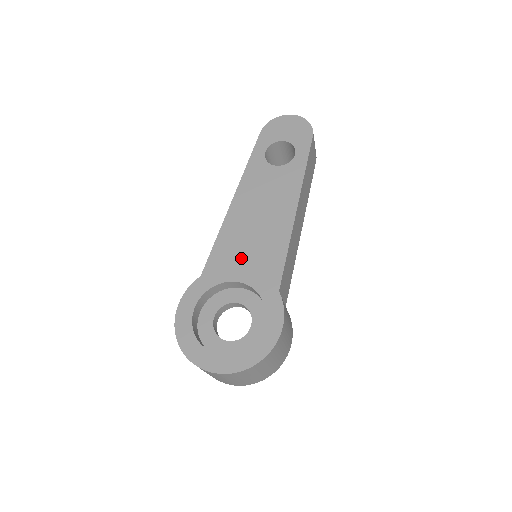
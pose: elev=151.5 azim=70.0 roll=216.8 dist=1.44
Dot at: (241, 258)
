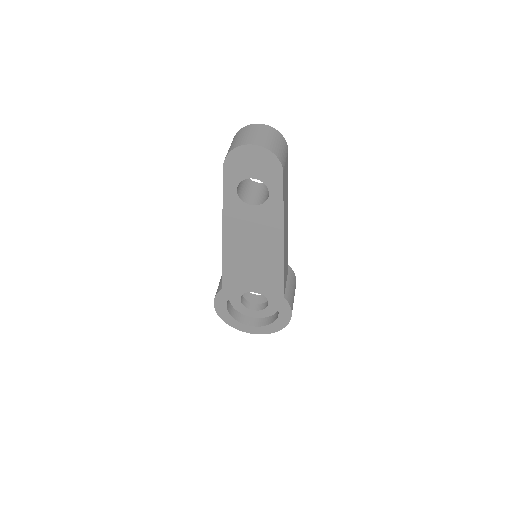
Dot at: (248, 278)
